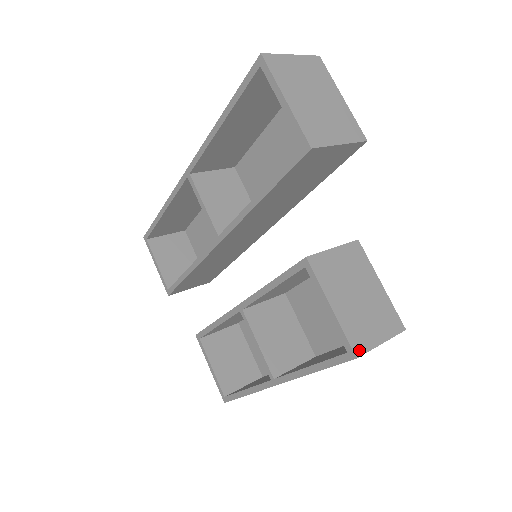
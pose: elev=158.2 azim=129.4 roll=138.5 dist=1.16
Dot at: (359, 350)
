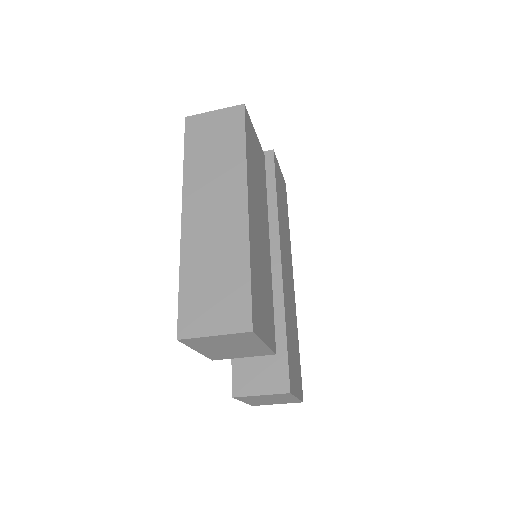
Dot at: (192, 119)
